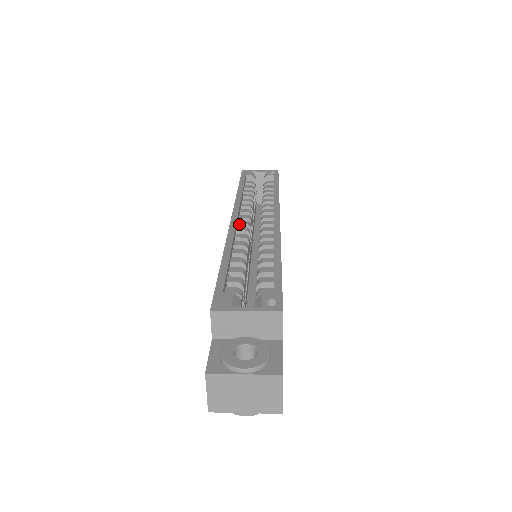
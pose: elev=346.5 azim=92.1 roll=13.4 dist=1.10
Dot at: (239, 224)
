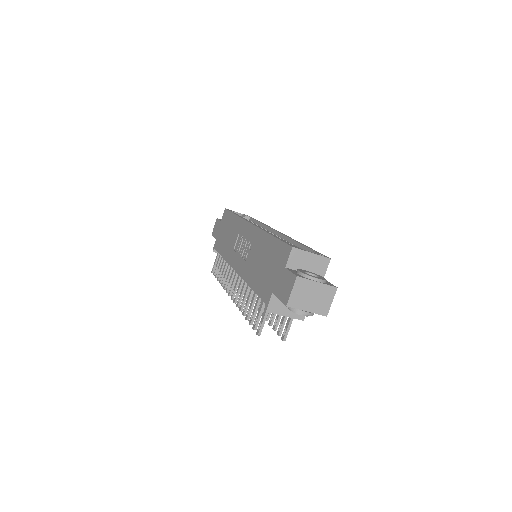
Dot at: occluded
